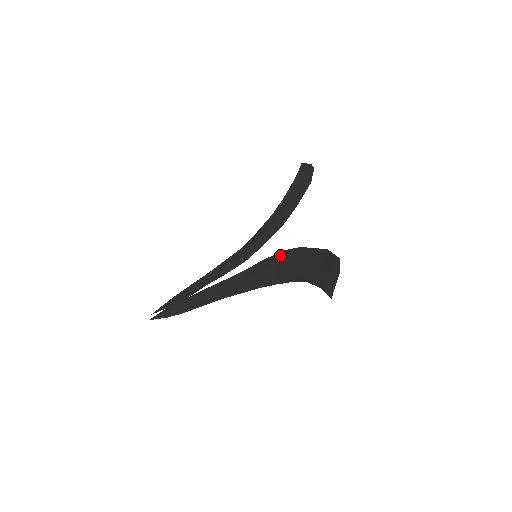
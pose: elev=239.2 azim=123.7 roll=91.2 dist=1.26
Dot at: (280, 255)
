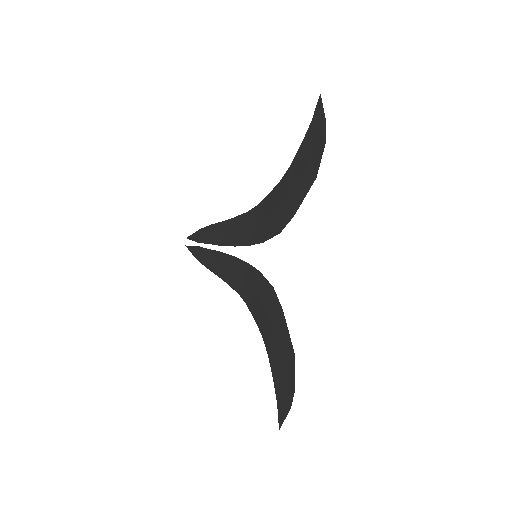
Dot at: (269, 292)
